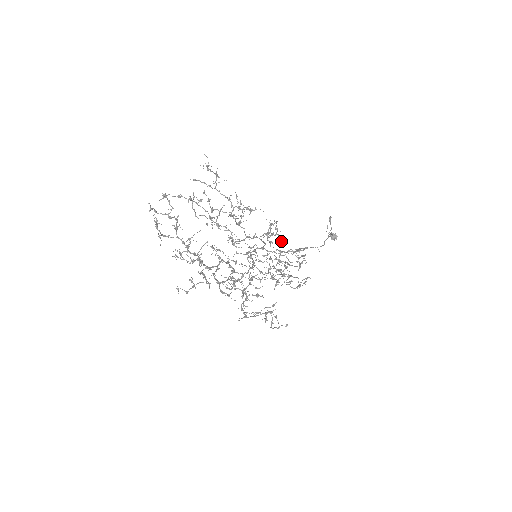
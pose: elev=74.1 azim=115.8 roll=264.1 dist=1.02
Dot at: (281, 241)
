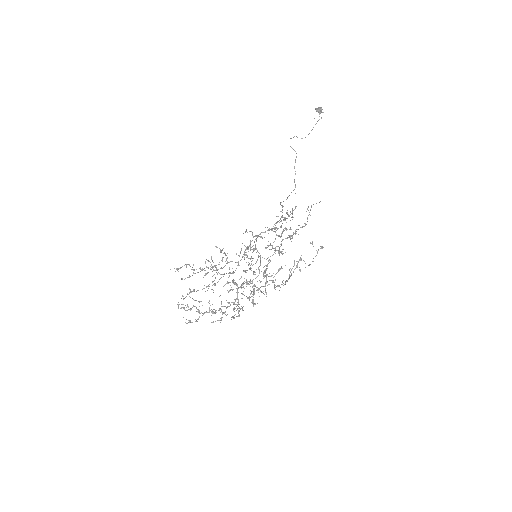
Dot at: (260, 237)
